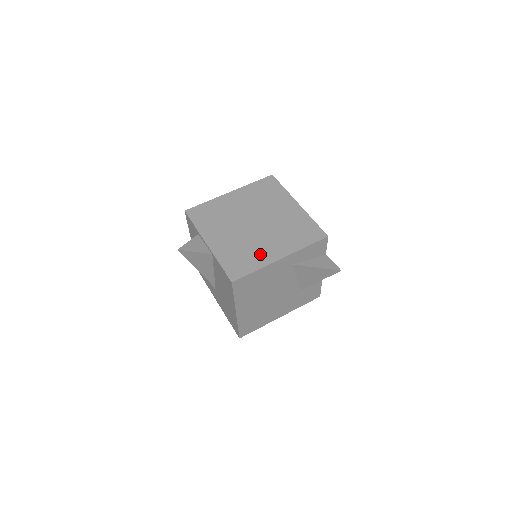
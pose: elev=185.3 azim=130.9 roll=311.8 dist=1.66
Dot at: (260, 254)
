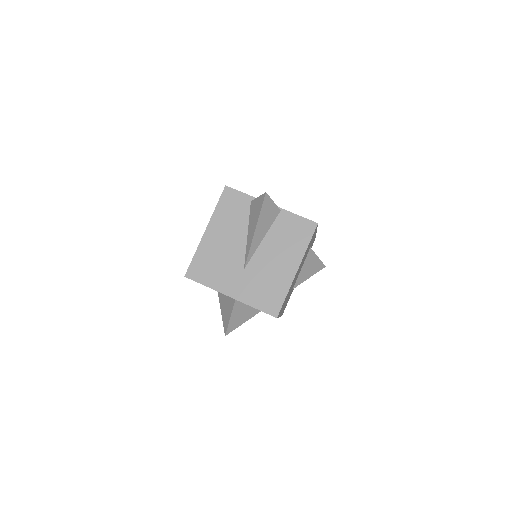
Dot at: occluded
